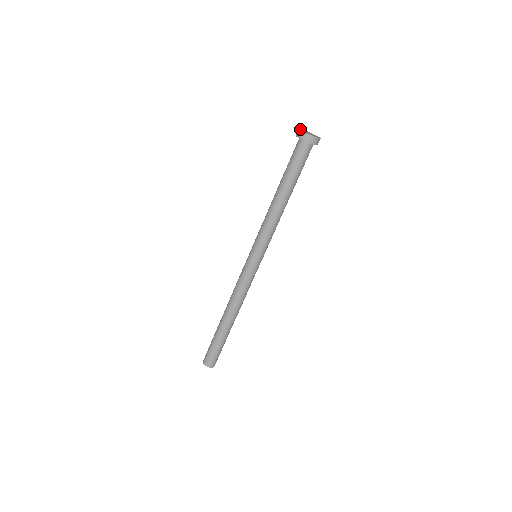
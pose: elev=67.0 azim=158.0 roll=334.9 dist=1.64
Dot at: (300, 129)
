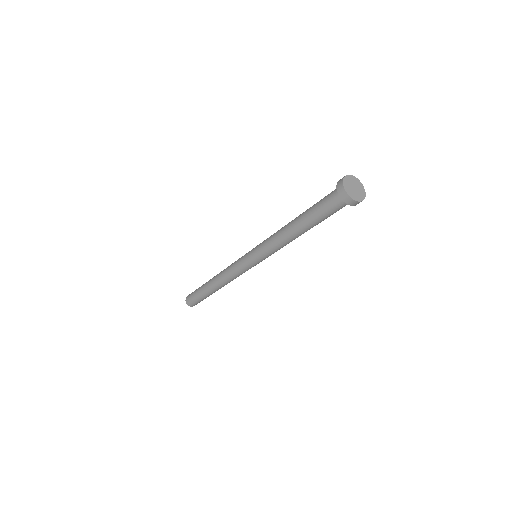
Dot at: (349, 194)
